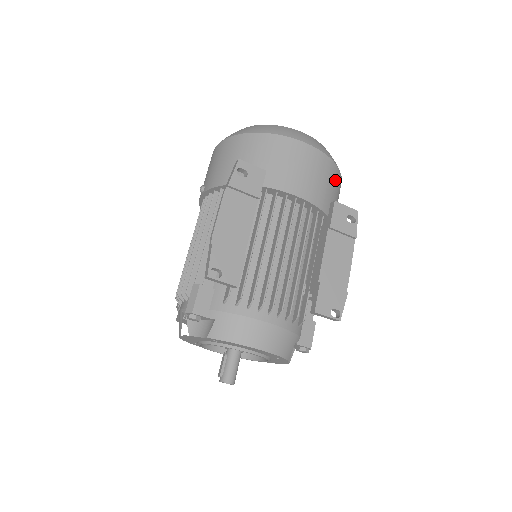
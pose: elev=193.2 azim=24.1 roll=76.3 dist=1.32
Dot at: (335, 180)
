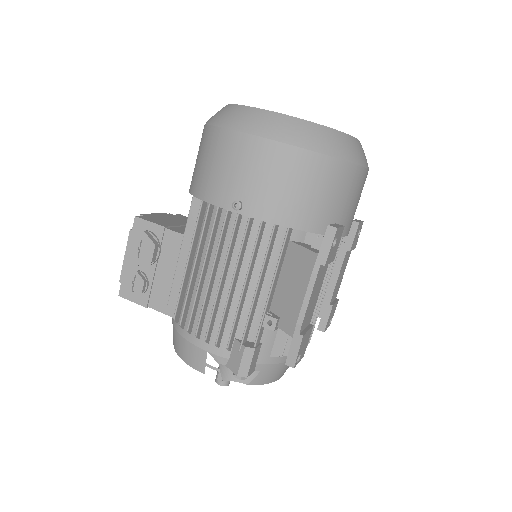
Dot at: occluded
